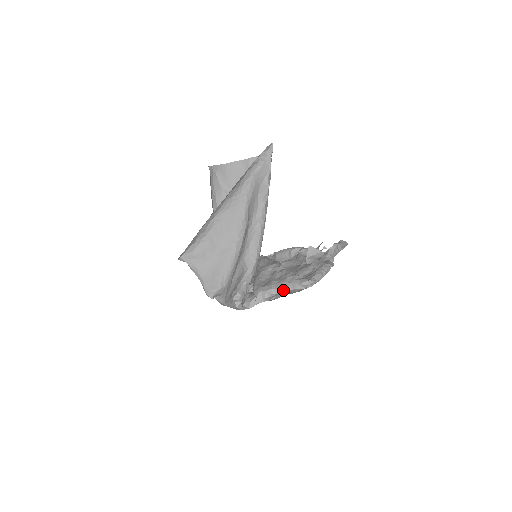
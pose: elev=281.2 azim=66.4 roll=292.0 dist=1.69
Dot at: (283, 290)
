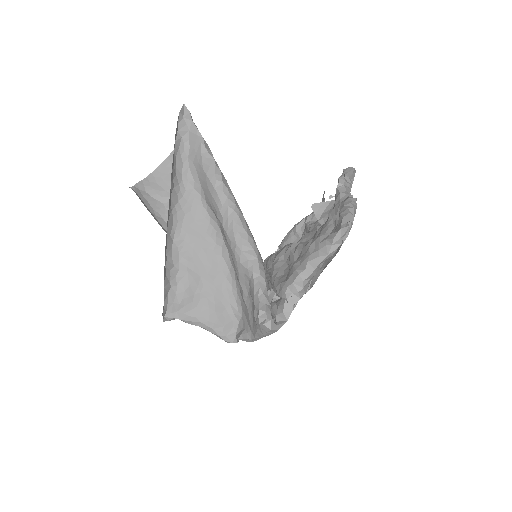
Dot at: (314, 266)
